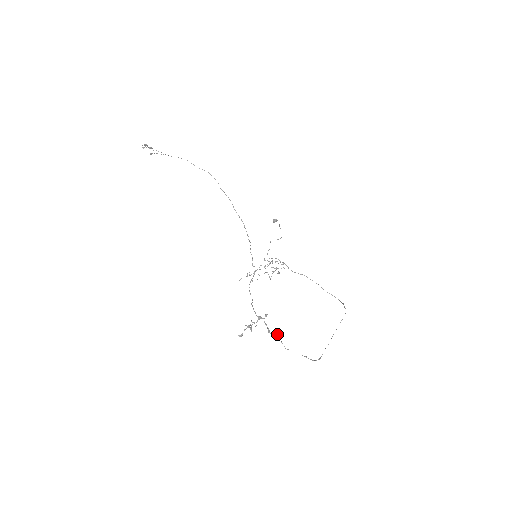
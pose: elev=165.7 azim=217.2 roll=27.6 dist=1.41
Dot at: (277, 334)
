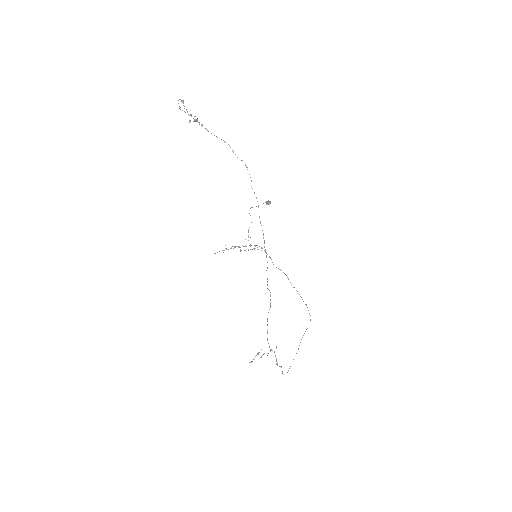
Dot at: occluded
